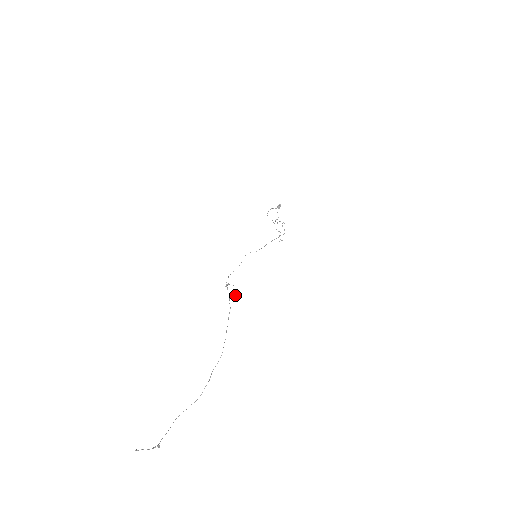
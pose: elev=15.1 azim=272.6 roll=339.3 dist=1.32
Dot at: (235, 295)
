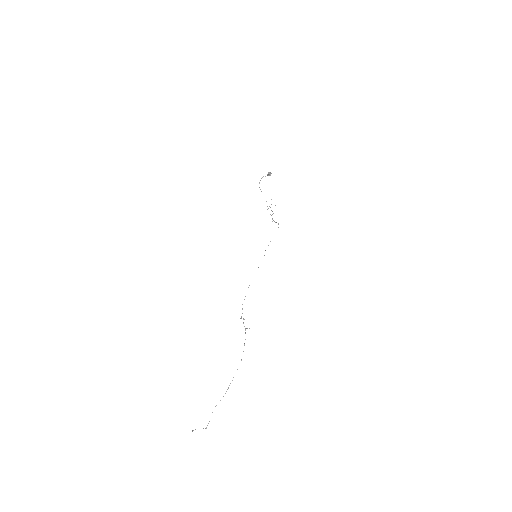
Dot at: (249, 328)
